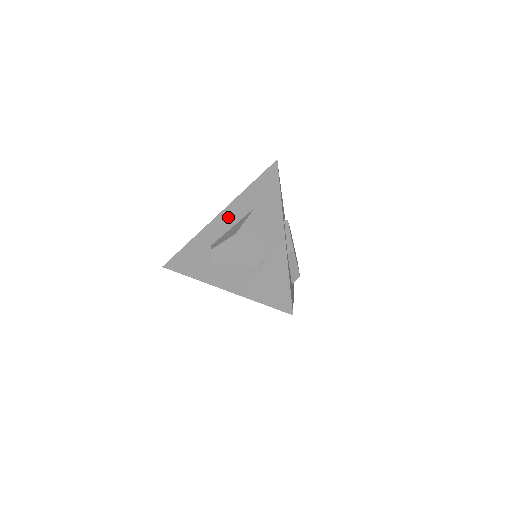
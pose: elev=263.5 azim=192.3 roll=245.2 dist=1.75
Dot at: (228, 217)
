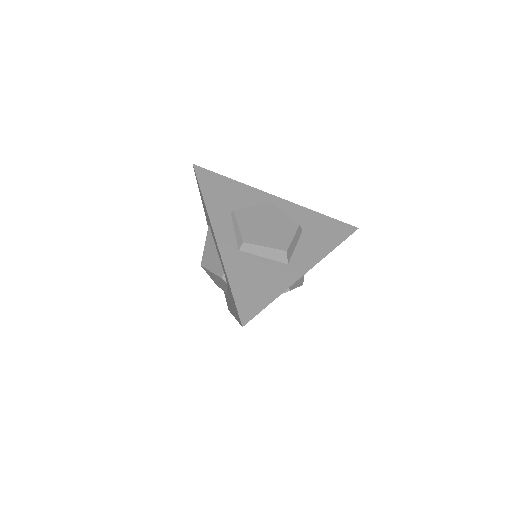
Dot at: occluded
